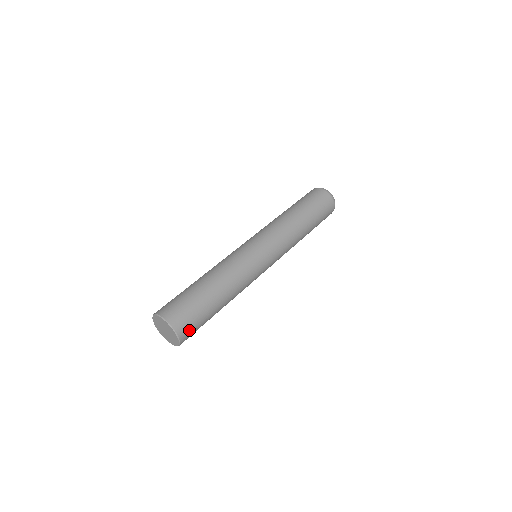
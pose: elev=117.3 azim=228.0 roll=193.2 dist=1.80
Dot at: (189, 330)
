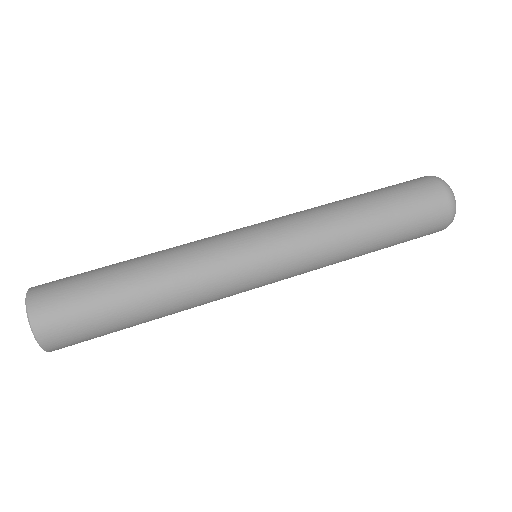
Dot at: (59, 326)
